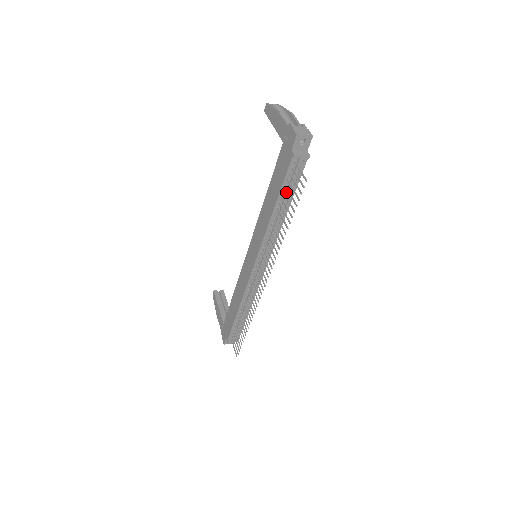
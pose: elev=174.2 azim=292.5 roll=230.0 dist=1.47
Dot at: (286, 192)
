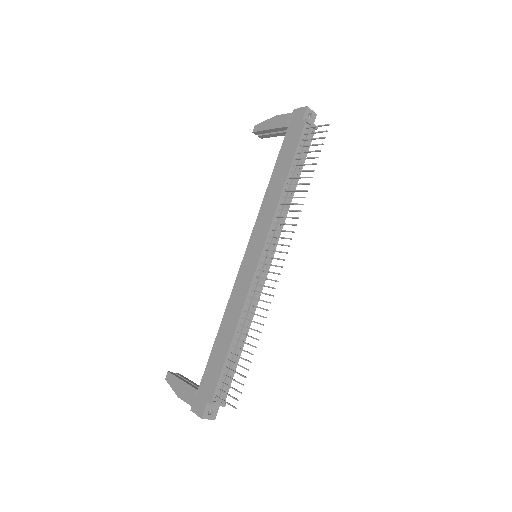
Dot at: (298, 160)
